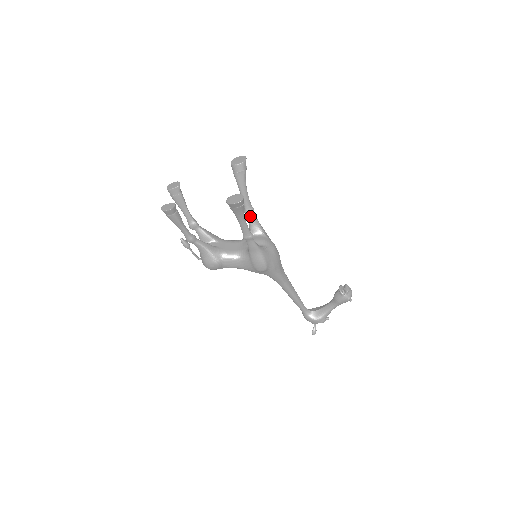
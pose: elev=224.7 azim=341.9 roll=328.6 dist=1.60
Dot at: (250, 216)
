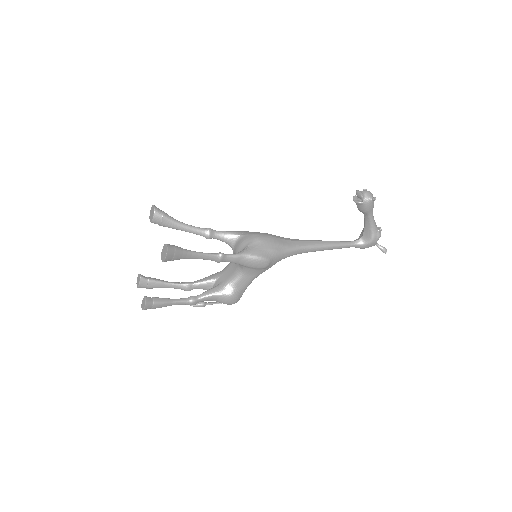
Dot at: (213, 236)
